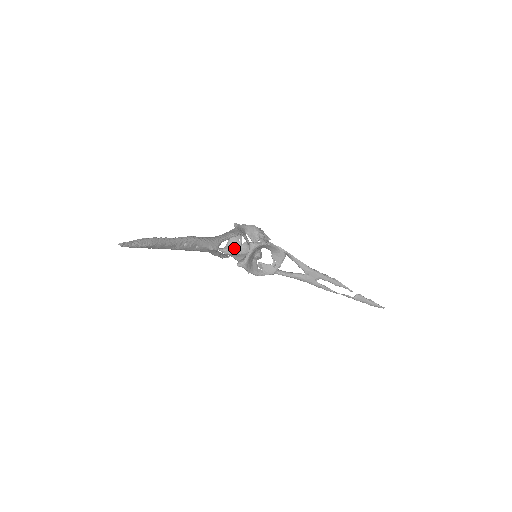
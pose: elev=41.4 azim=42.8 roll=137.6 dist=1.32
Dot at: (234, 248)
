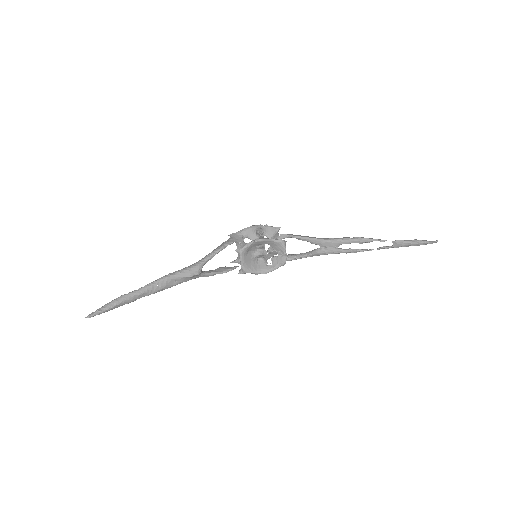
Dot at: occluded
